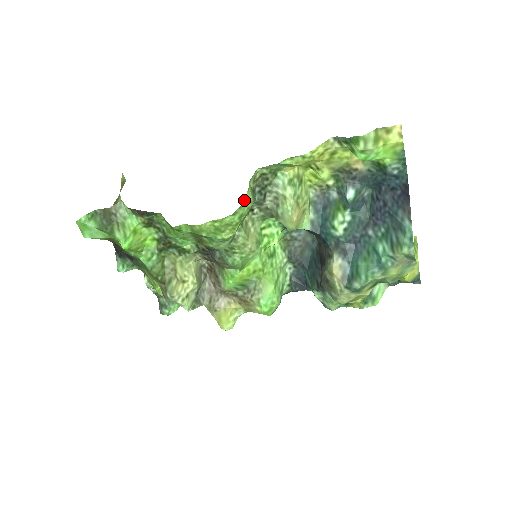
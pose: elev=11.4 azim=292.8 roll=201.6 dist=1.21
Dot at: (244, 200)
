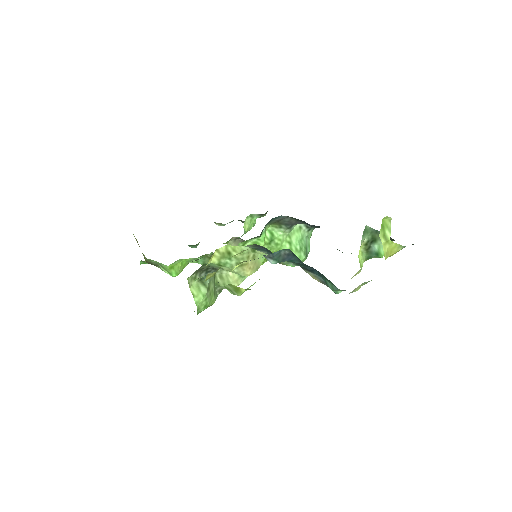
Dot at: occluded
